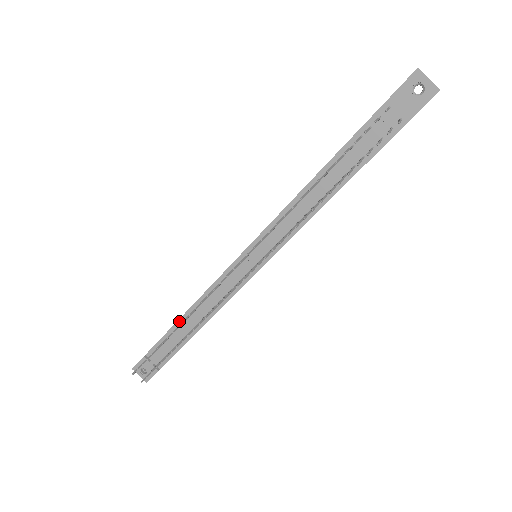
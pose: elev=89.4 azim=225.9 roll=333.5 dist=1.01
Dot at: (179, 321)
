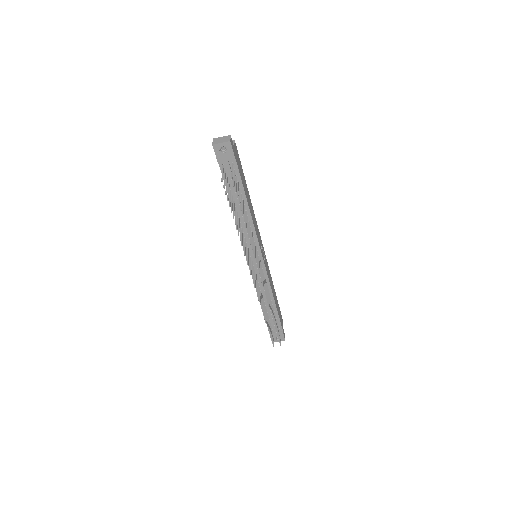
Dot at: occluded
